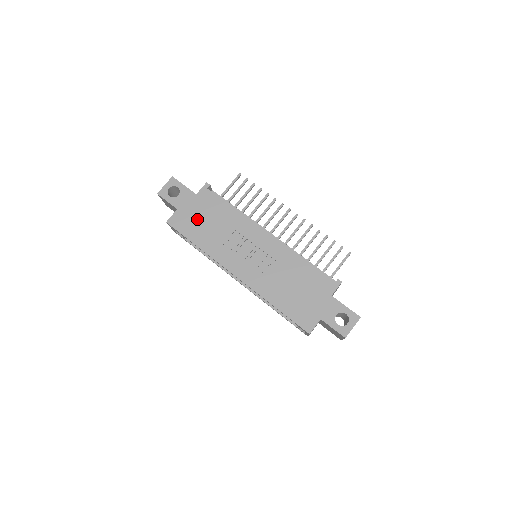
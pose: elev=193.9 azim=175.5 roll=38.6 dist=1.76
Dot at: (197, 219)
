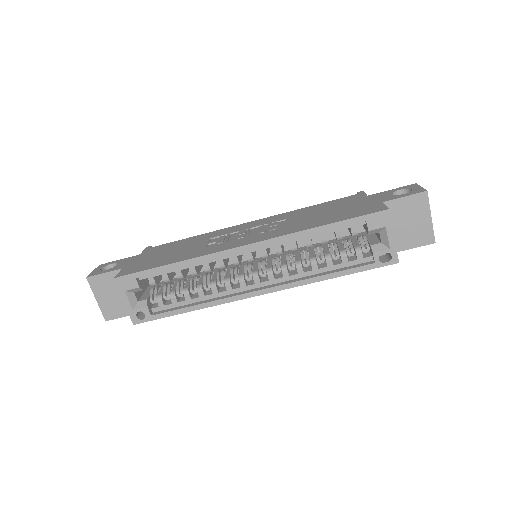
Dot at: (155, 258)
